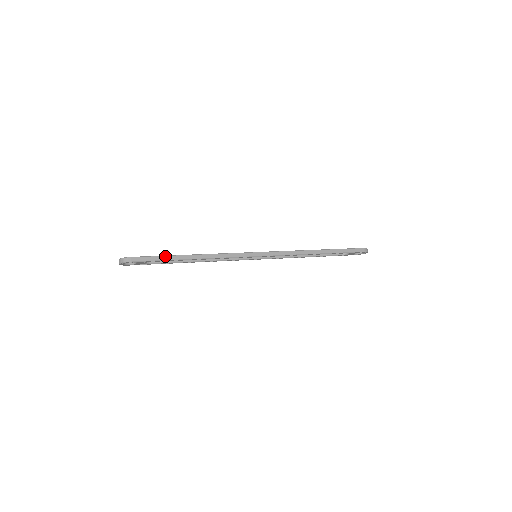
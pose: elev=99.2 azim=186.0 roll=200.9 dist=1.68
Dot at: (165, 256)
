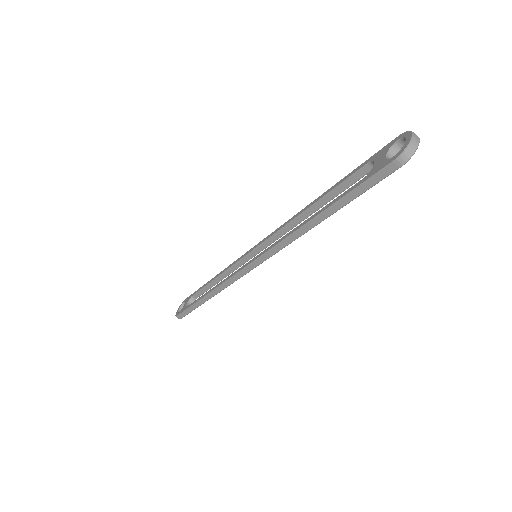
Dot at: (191, 306)
